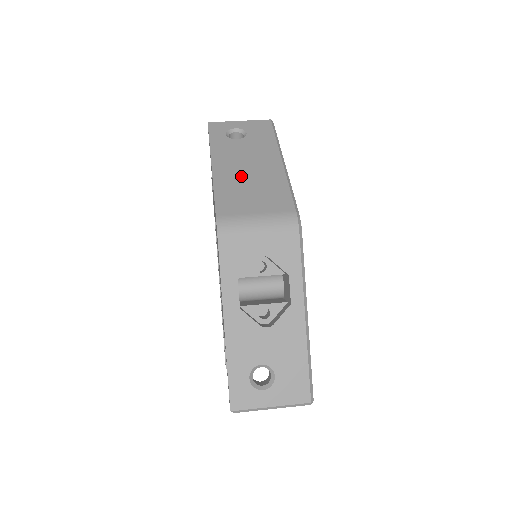
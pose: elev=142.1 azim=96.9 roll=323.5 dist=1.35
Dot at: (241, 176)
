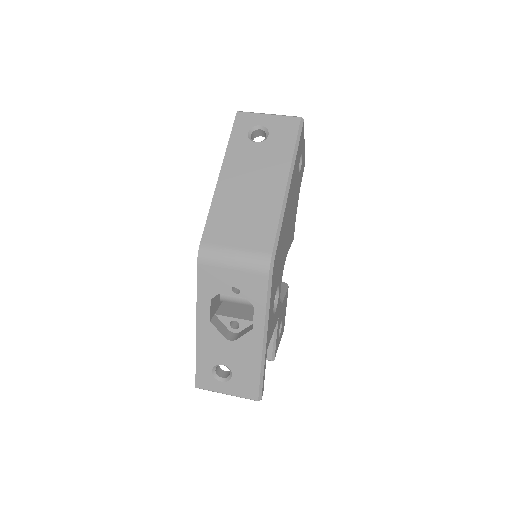
Dot at: (240, 196)
